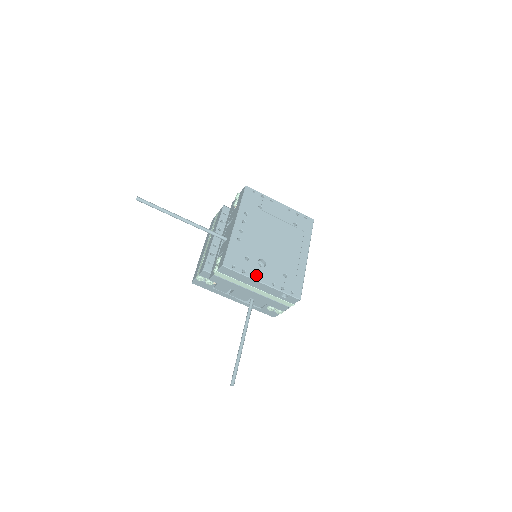
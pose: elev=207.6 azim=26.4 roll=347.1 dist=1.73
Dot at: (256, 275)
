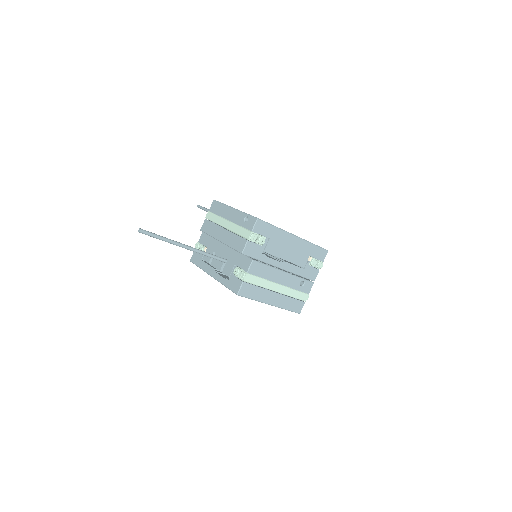
Dot at: occluded
